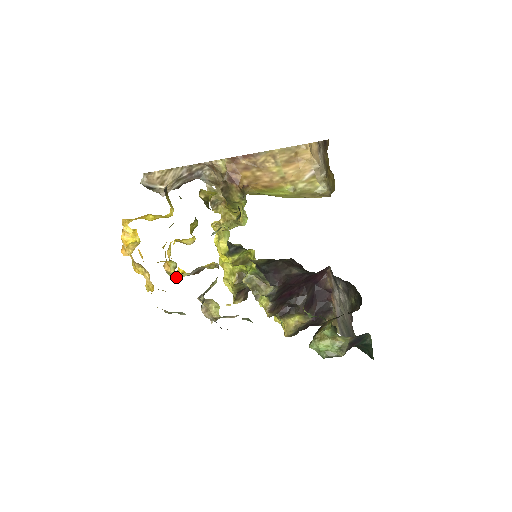
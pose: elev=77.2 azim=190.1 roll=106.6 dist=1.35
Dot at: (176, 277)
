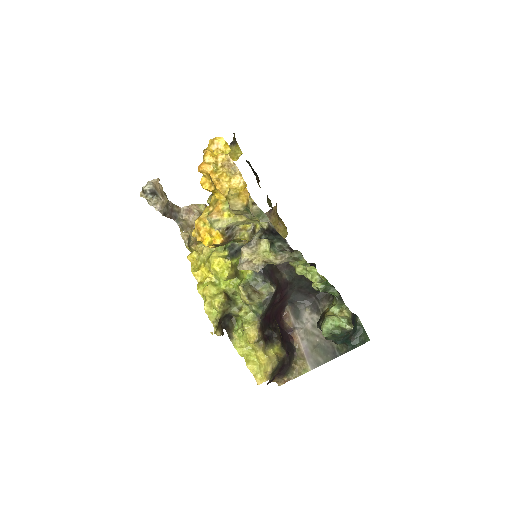
Dot at: (226, 222)
